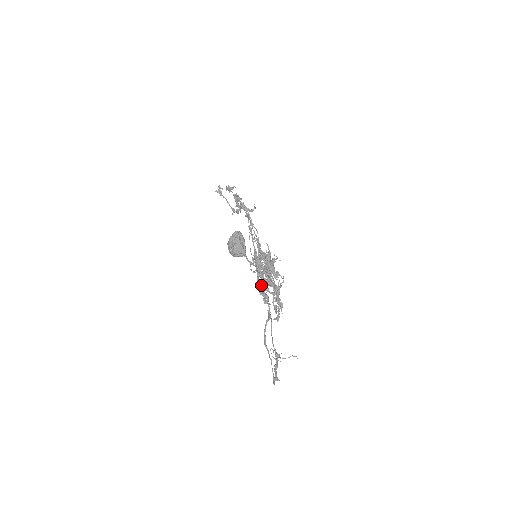
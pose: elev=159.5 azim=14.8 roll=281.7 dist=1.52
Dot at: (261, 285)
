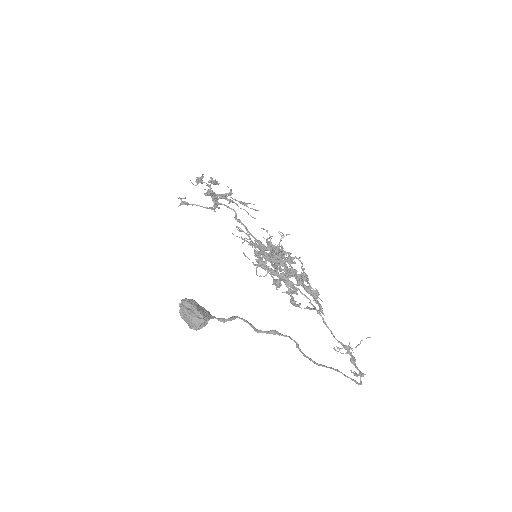
Dot at: occluded
